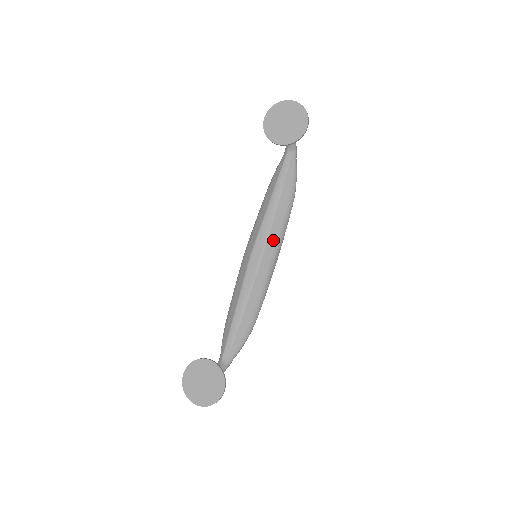
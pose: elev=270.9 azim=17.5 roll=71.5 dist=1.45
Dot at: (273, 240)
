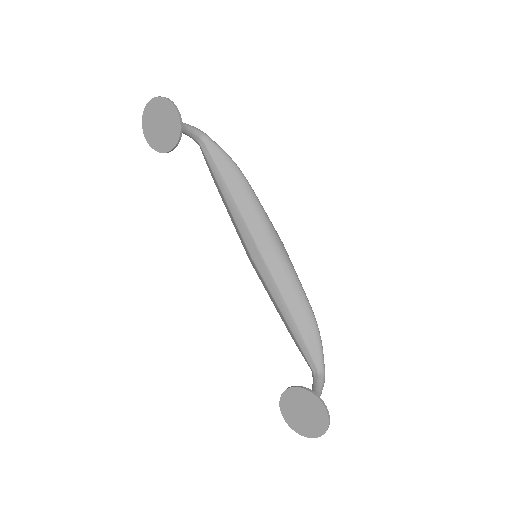
Dot at: (257, 228)
